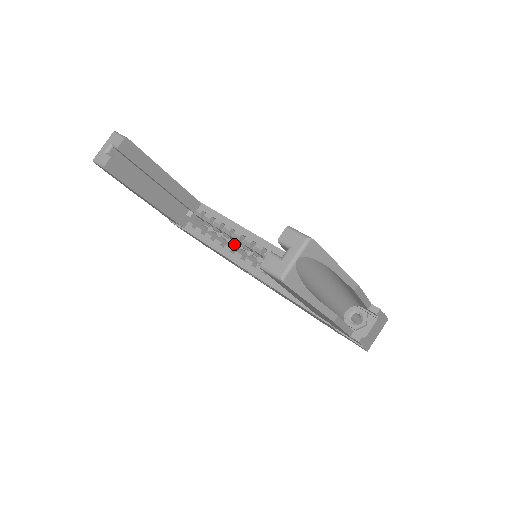
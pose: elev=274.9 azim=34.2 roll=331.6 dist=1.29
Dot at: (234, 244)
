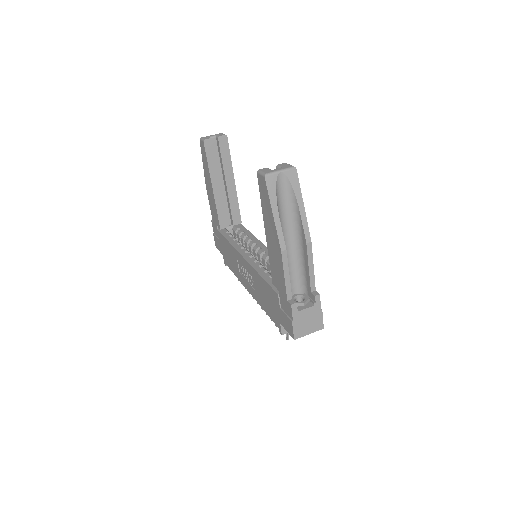
Dot at: occluded
